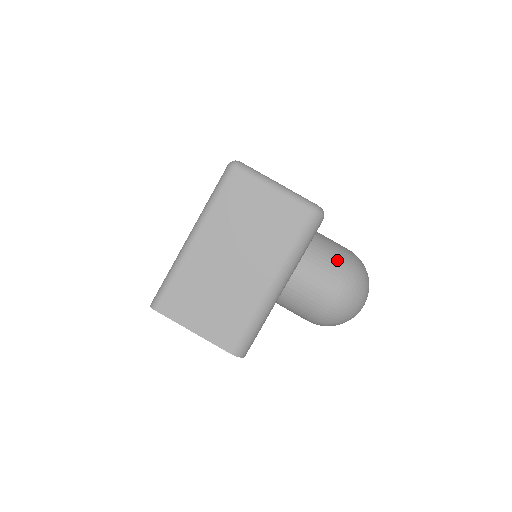
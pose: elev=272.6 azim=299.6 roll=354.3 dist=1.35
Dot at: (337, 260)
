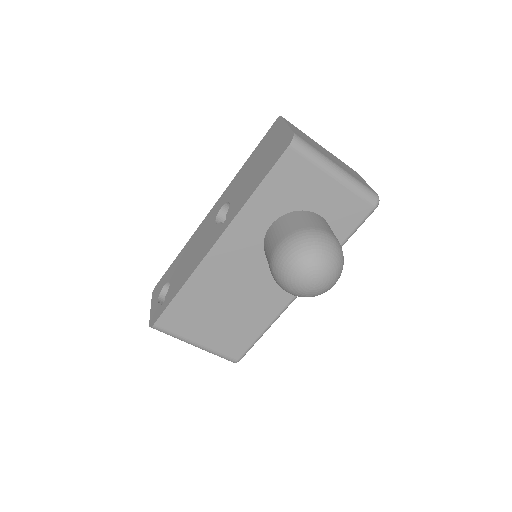
Dot at: occluded
